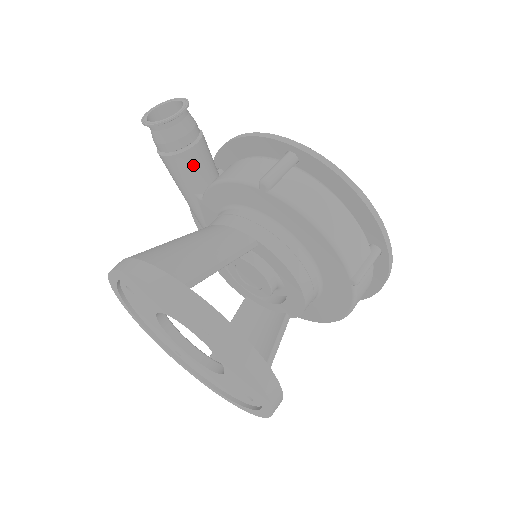
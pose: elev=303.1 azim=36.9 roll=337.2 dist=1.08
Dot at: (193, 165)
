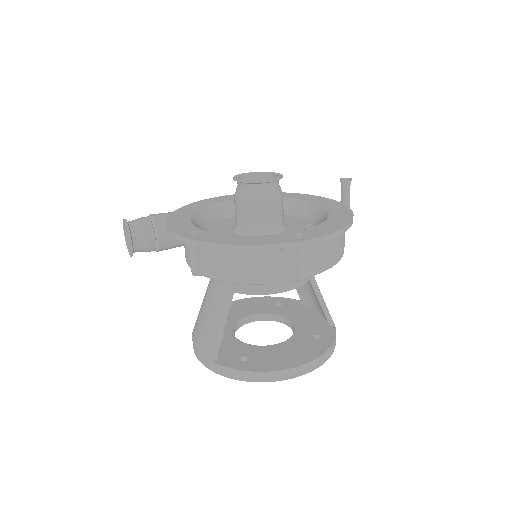
Dot at: (172, 243)
